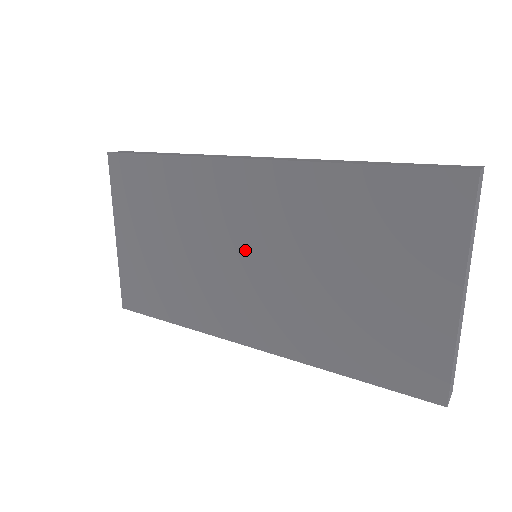
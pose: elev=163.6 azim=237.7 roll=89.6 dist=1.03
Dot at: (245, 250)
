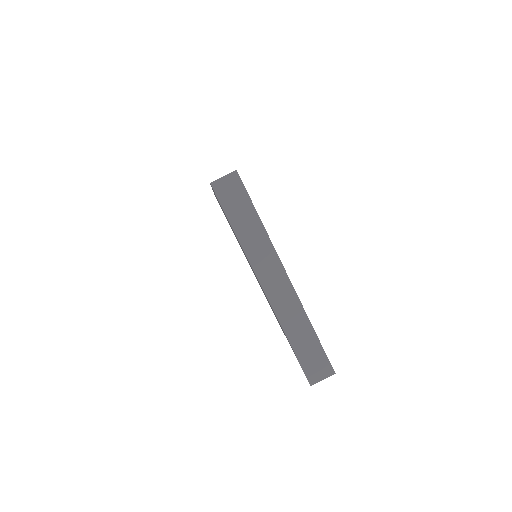
Dot at: occluded
